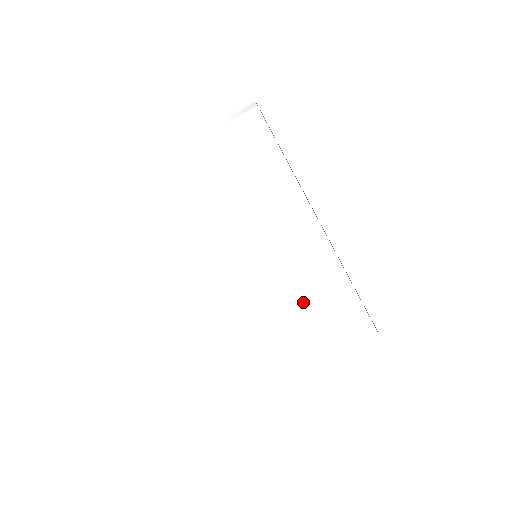
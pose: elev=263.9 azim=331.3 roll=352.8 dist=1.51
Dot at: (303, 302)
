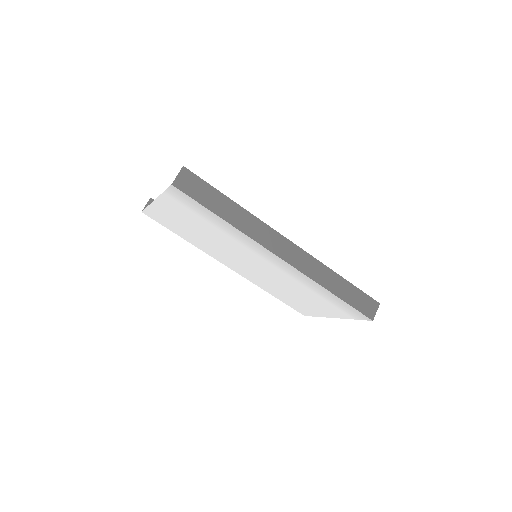
Dot at: (302, 290)
